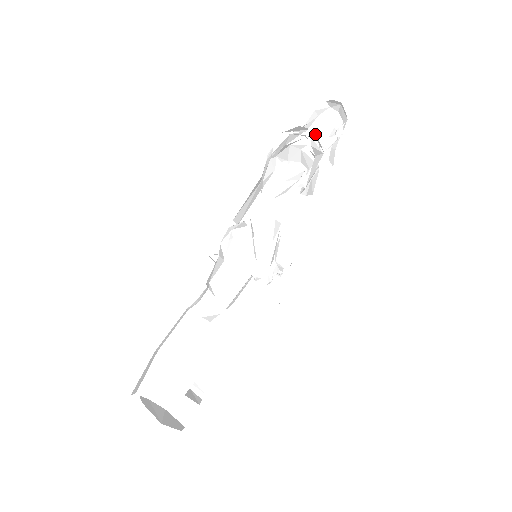
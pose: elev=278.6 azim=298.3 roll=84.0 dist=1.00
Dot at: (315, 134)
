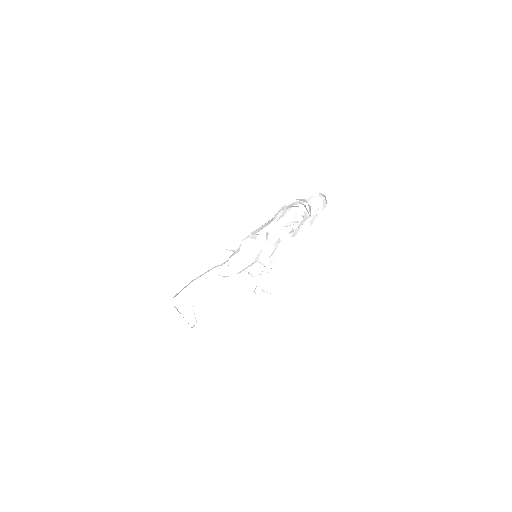
Dot at: (310, 206)
